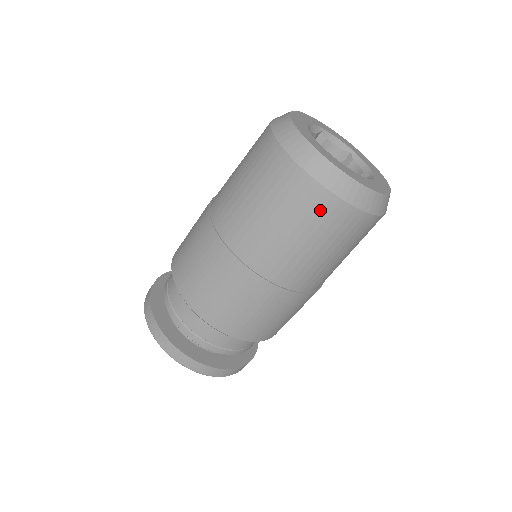
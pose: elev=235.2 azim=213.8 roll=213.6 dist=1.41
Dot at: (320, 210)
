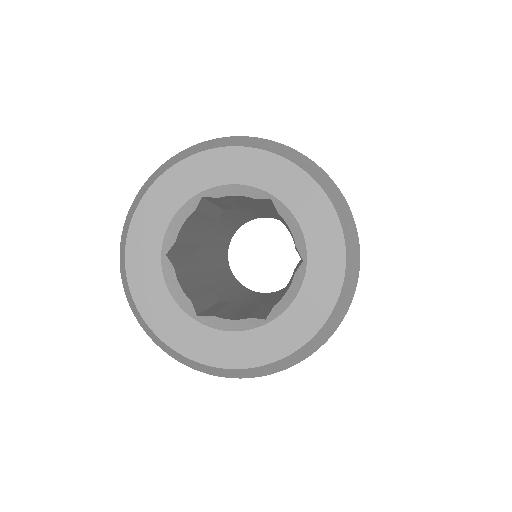
Dot at: occluded
